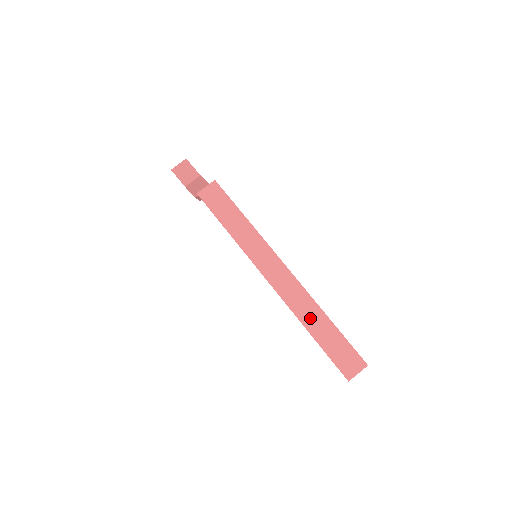
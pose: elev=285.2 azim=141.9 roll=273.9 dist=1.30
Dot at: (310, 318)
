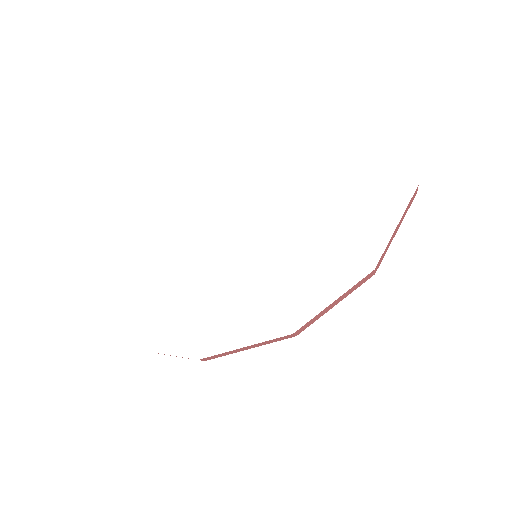
Dot at: occluded
